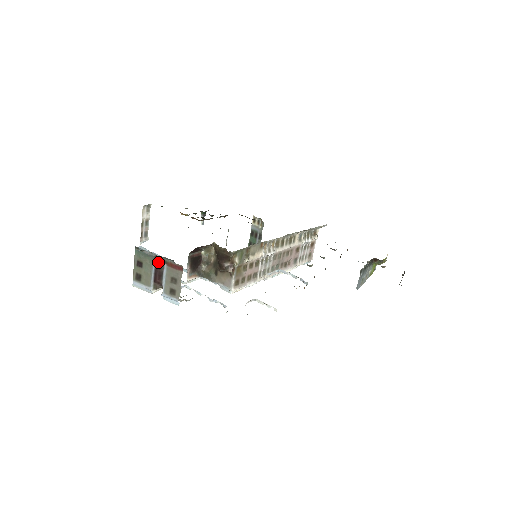
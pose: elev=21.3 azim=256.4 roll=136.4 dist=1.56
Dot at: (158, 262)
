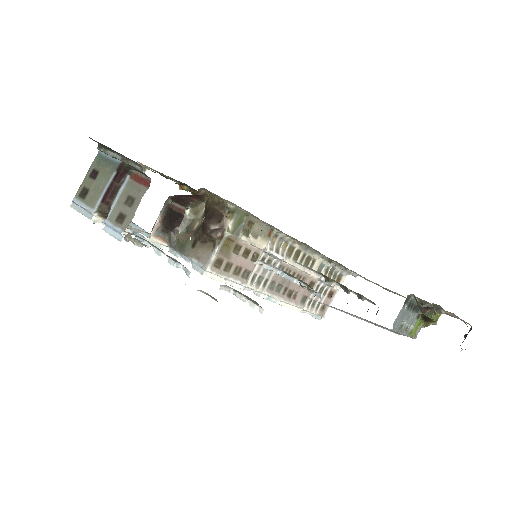
Dot at: (120, 172)
